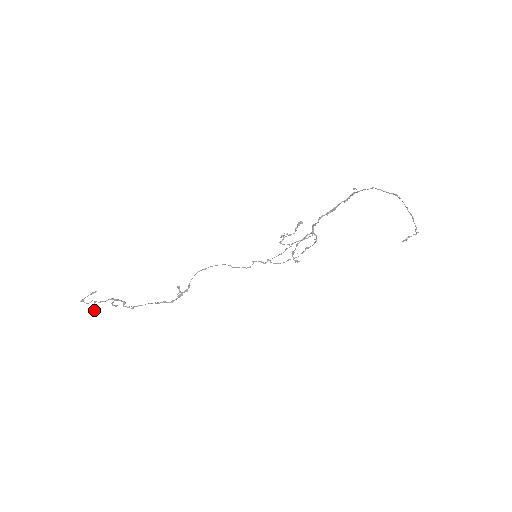
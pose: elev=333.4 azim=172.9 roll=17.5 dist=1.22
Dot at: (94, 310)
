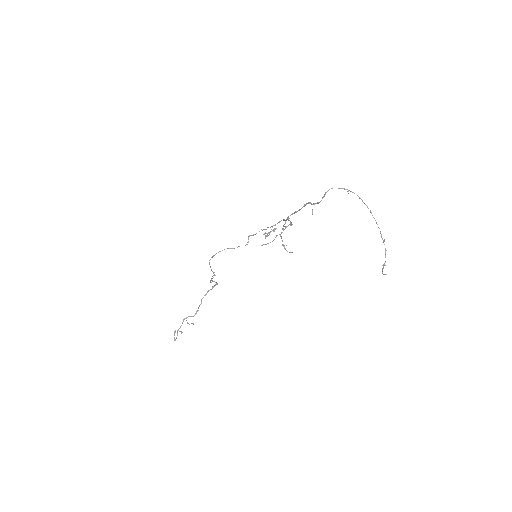
Dot at: occluded
